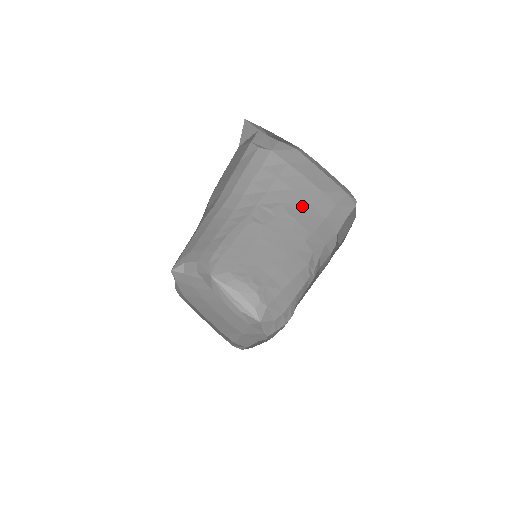
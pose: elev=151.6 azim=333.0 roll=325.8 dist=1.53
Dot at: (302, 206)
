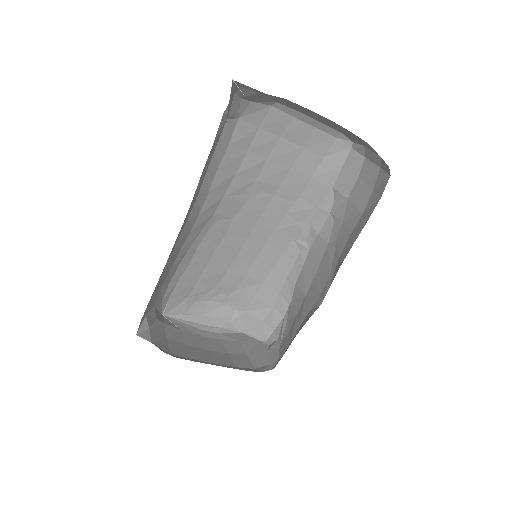
Dot at: (280, 175)
